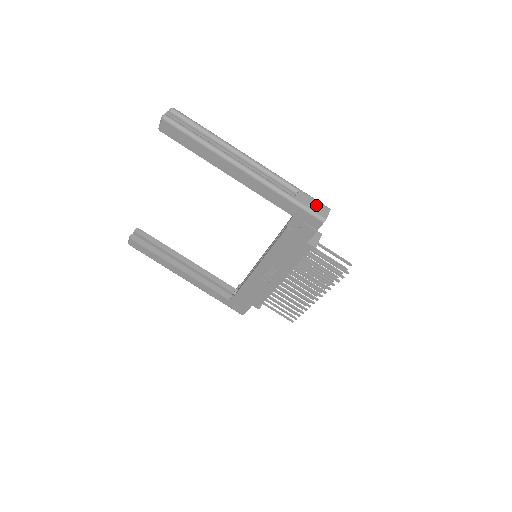
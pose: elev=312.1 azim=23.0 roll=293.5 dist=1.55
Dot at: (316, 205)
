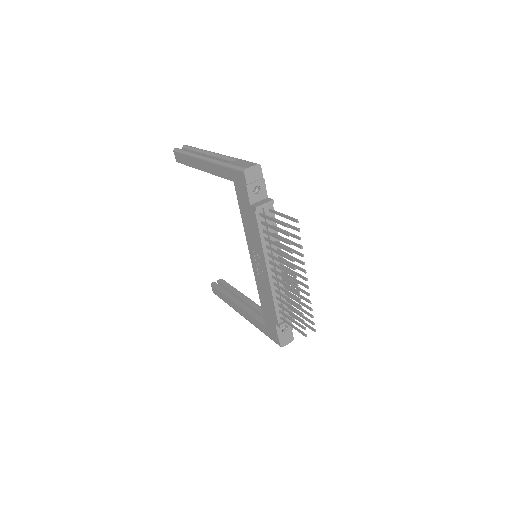
Dot at: (245, 164)
